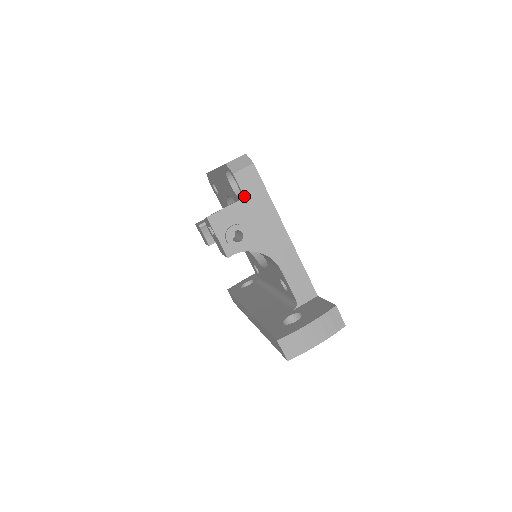
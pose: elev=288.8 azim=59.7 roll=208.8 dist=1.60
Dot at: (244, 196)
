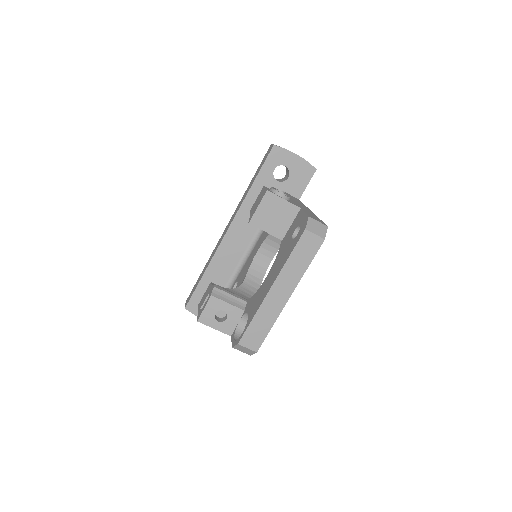
Dot at: (231, 337)
